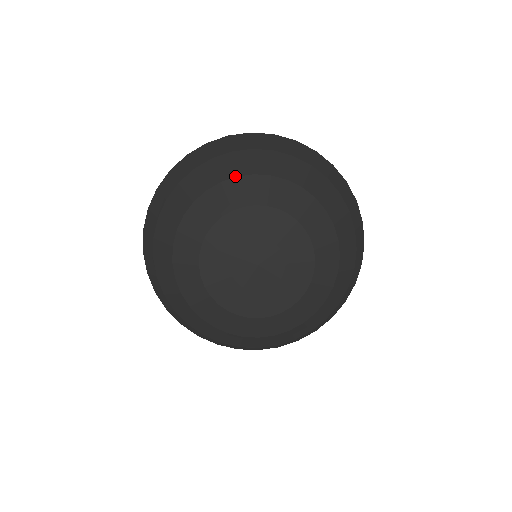
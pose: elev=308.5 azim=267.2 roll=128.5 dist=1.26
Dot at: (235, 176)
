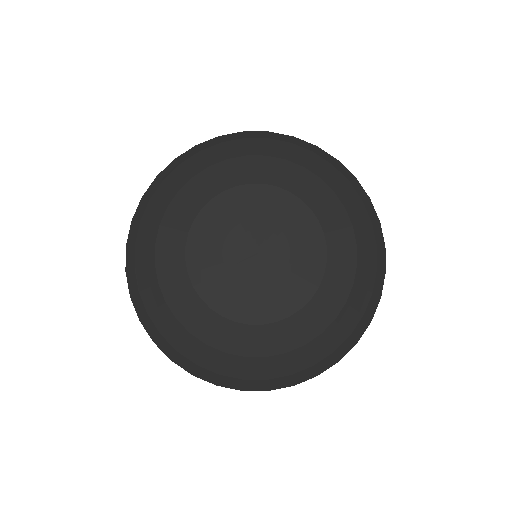
Dot at: (319, 176)
